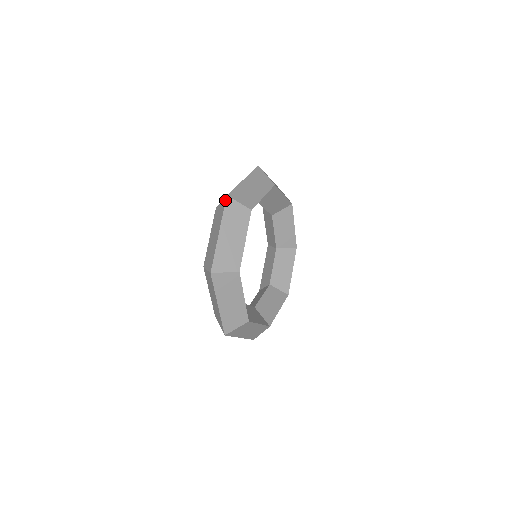
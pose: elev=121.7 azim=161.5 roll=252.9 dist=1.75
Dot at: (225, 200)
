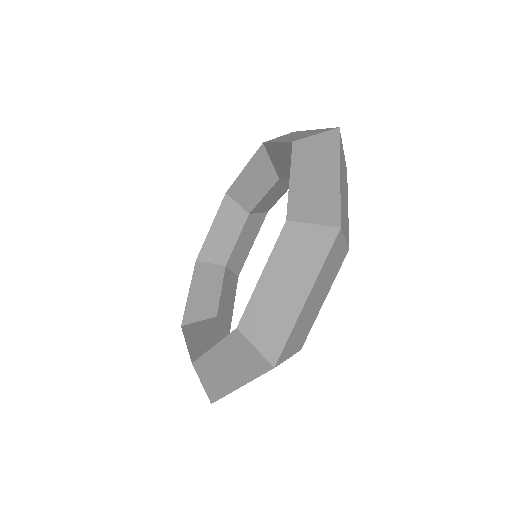
Dot at: (335, 236)
